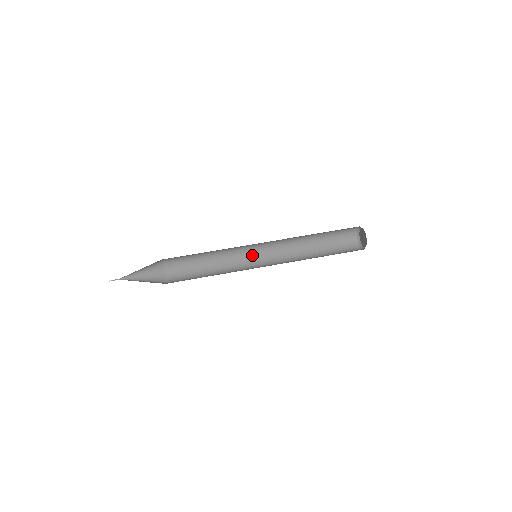
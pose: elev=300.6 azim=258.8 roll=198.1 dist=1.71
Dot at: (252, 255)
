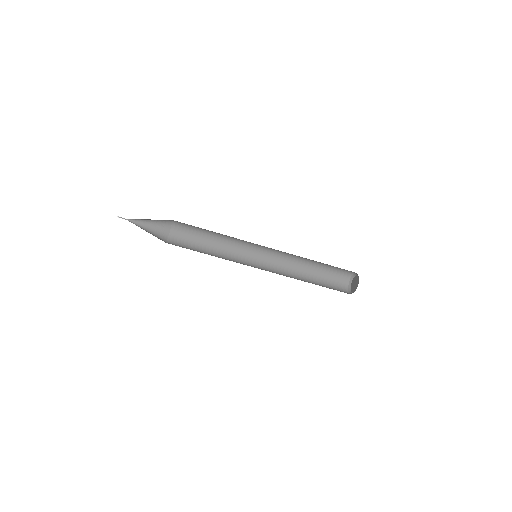
Dot at: occluded
